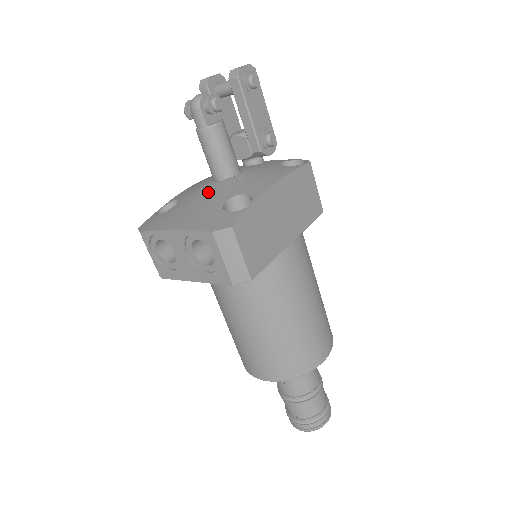
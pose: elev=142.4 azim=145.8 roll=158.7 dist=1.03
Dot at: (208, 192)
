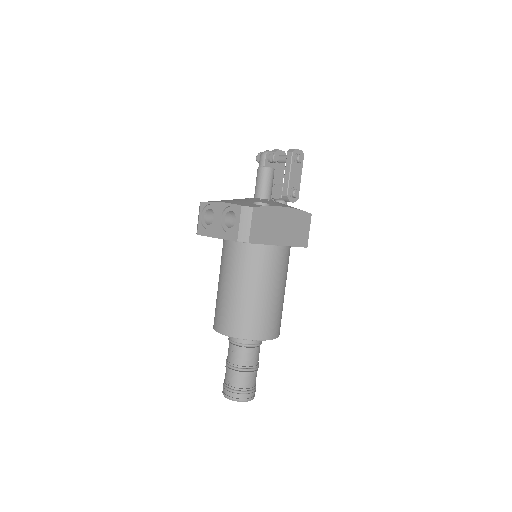
Dot at: (248, 199)
